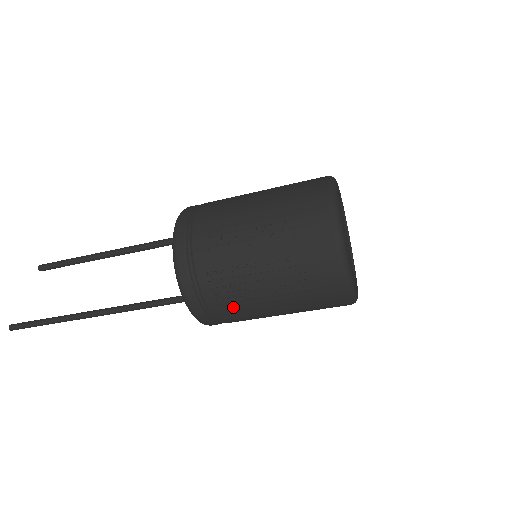
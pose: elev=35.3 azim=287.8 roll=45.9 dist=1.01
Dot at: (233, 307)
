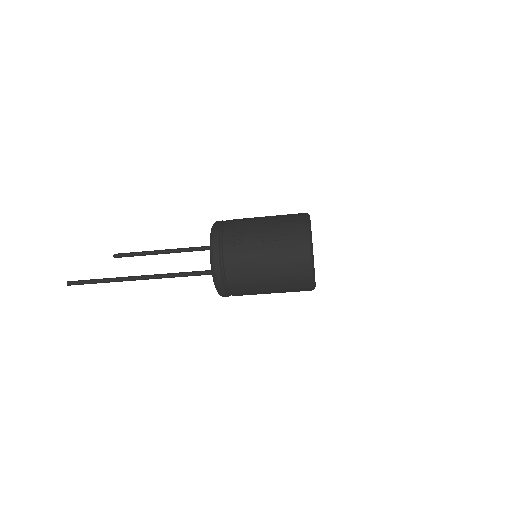
Dot at: (238, 247)
